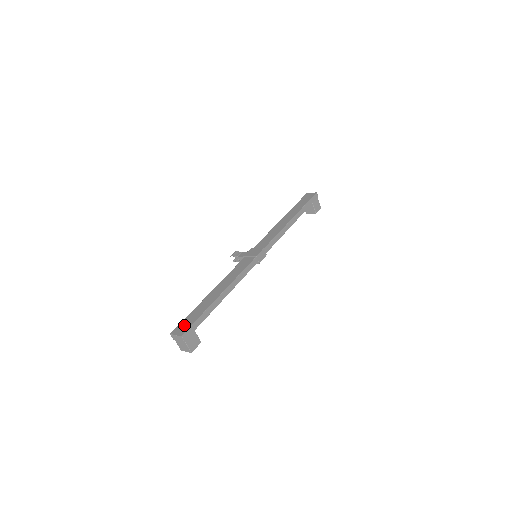
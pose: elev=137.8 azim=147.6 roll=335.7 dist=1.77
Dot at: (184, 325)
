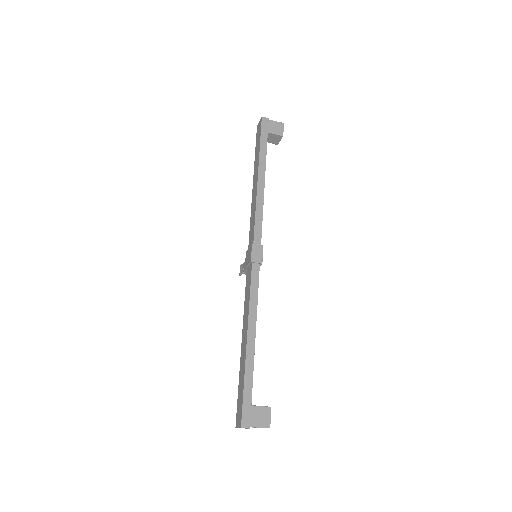
Dot at: (239, 408)
